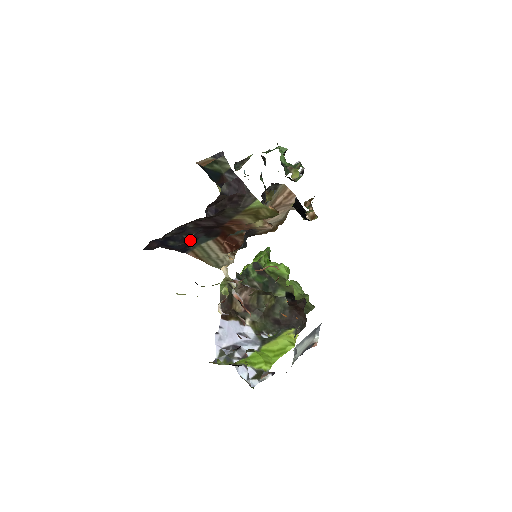
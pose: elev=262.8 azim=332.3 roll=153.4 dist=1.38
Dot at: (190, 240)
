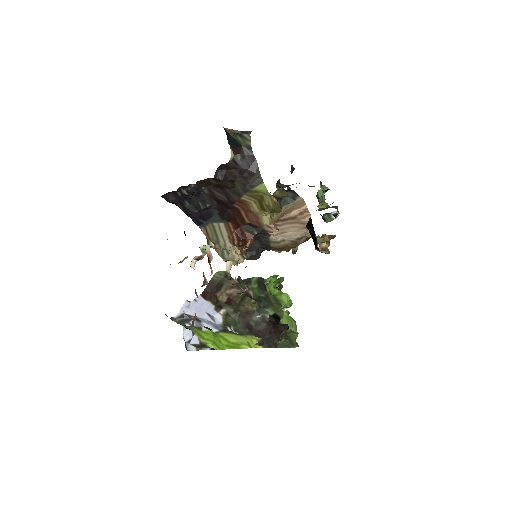
Dot at: (205, 212)
